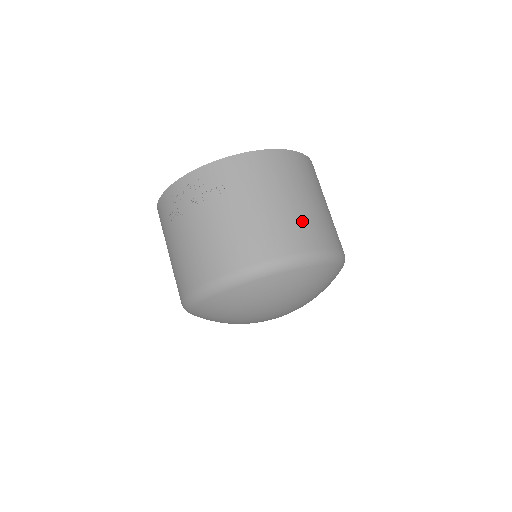
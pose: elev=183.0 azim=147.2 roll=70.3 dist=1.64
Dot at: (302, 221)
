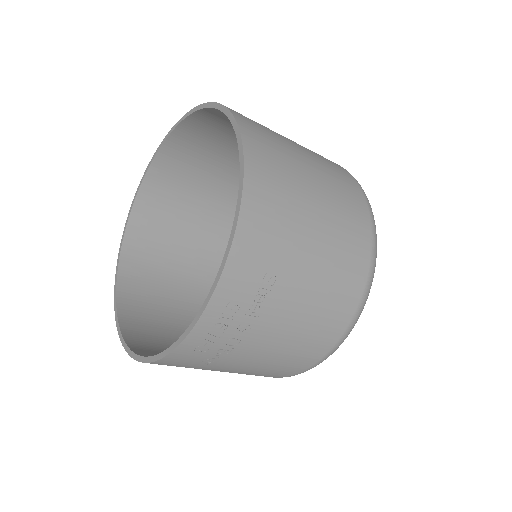
Dot at: (340, 202)
